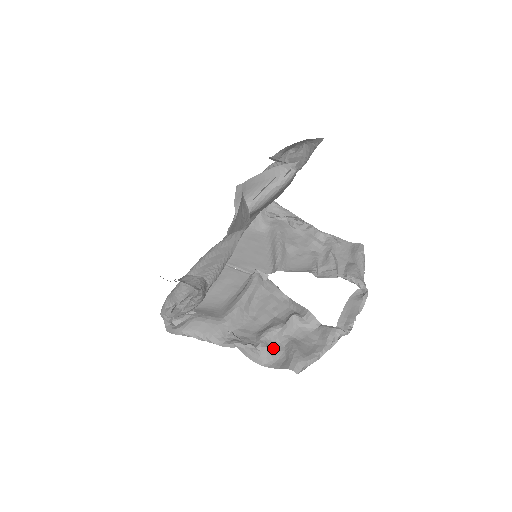
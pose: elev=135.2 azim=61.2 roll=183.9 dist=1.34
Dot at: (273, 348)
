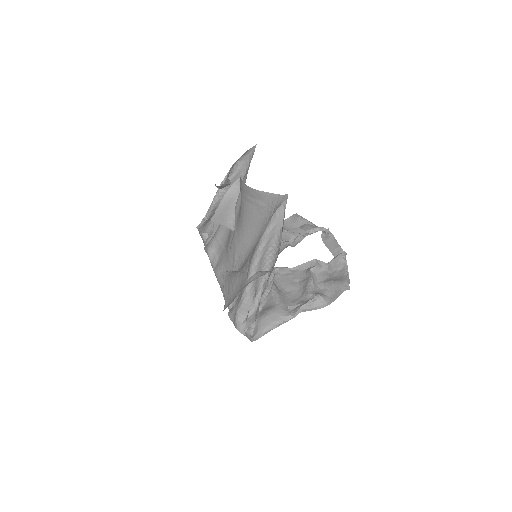
Dot at: (321, 293)
